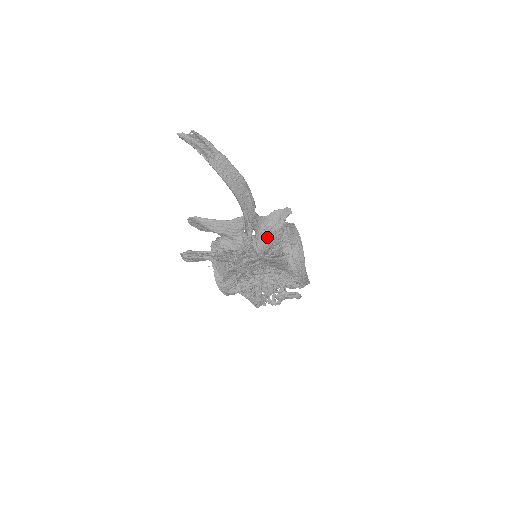
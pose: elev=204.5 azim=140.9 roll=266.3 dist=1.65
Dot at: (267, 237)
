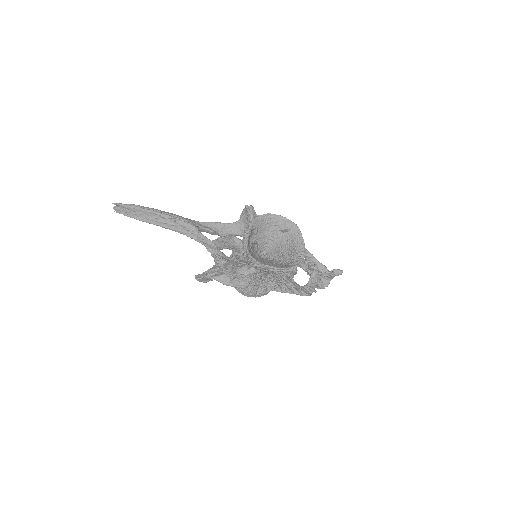
Dot at: occluded
